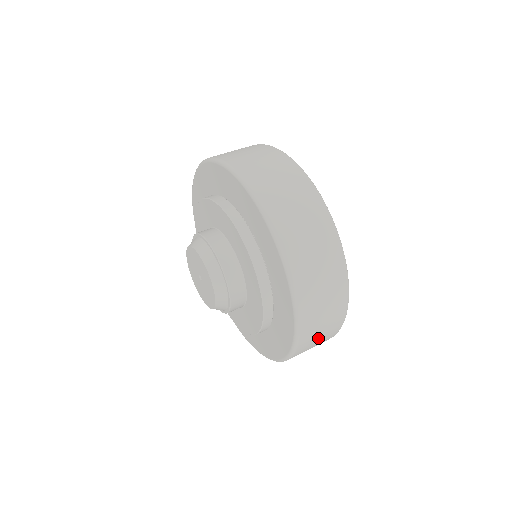
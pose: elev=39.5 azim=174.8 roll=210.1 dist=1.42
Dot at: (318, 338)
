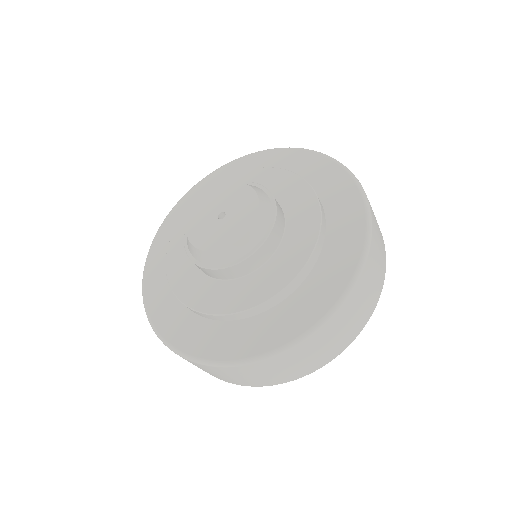
Dot at: (256, 375)
